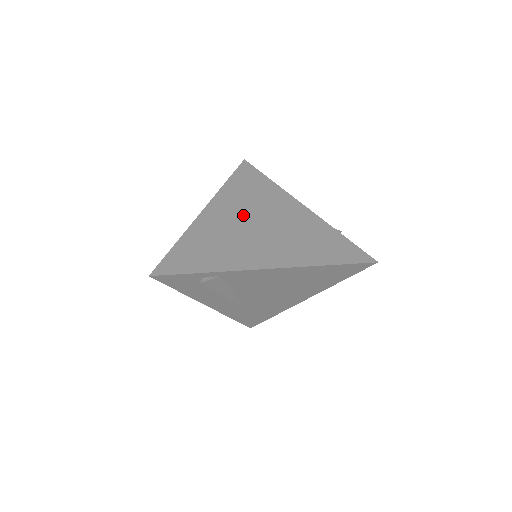
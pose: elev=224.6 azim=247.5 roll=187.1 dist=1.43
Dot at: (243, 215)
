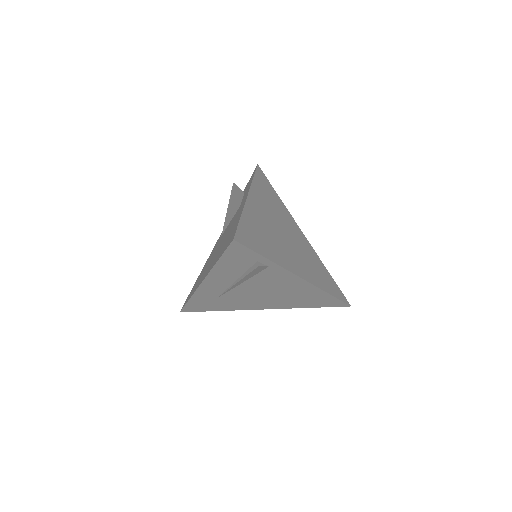
Dot at: (274, 218)
